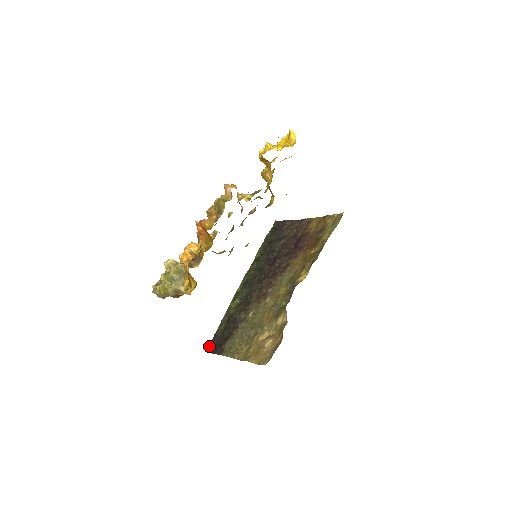
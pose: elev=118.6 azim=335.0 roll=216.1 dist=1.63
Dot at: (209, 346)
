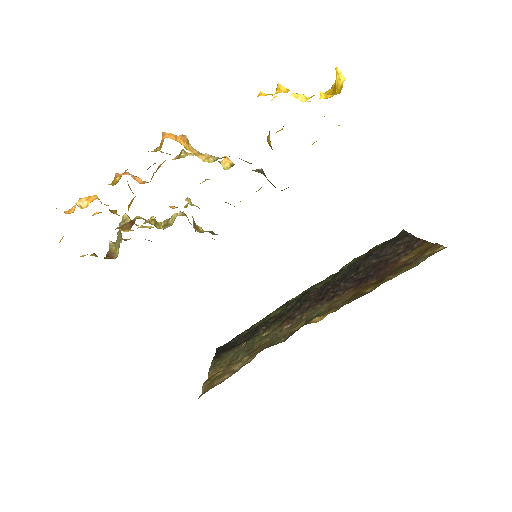
Dot at: (223, 345)
